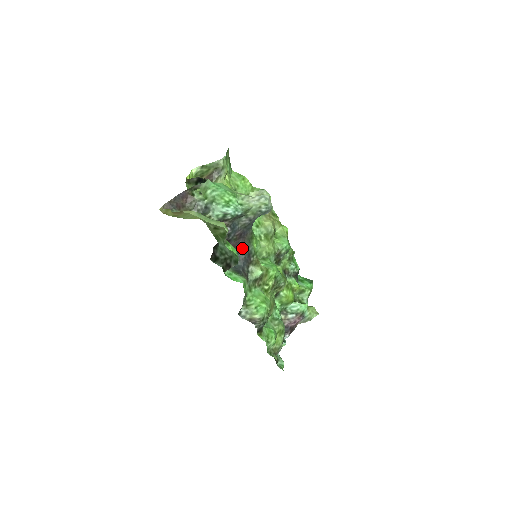
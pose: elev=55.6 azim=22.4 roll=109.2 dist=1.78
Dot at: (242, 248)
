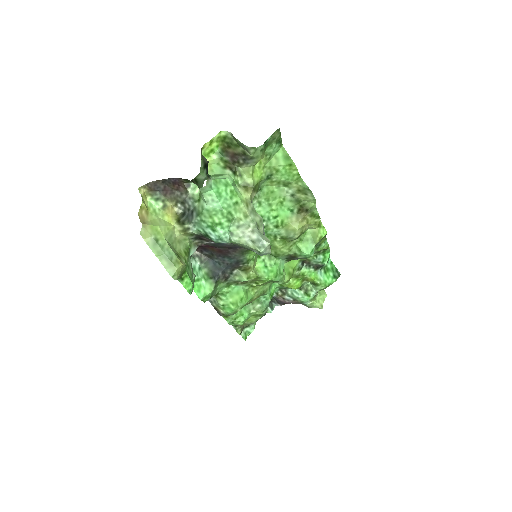
Dot at: (230, 255)
